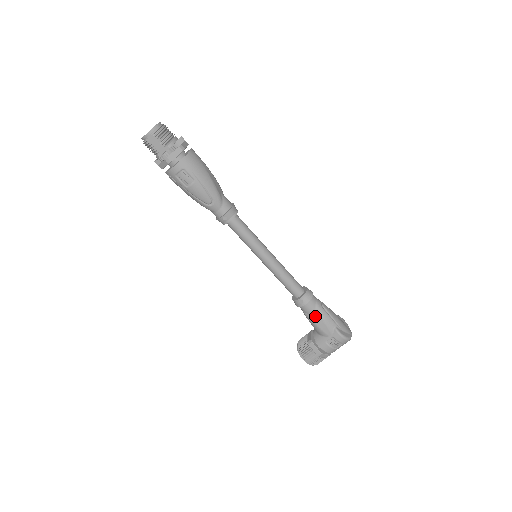
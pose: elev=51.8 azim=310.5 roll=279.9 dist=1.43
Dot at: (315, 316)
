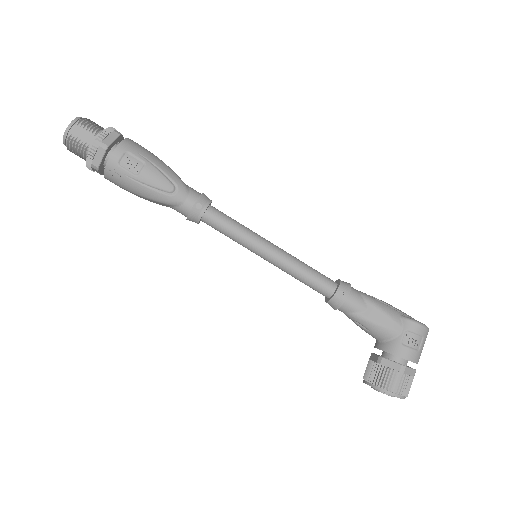
Dot at: (368, 310)
